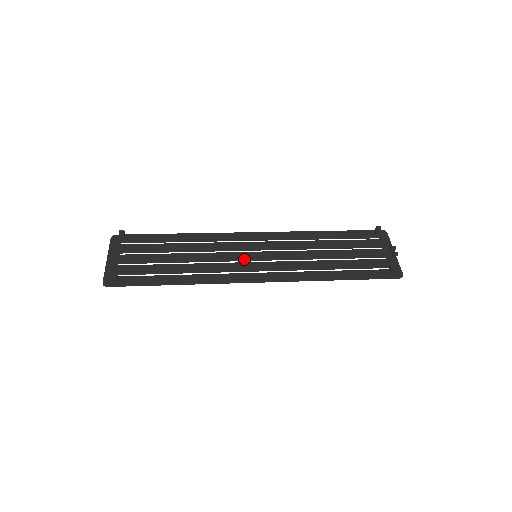
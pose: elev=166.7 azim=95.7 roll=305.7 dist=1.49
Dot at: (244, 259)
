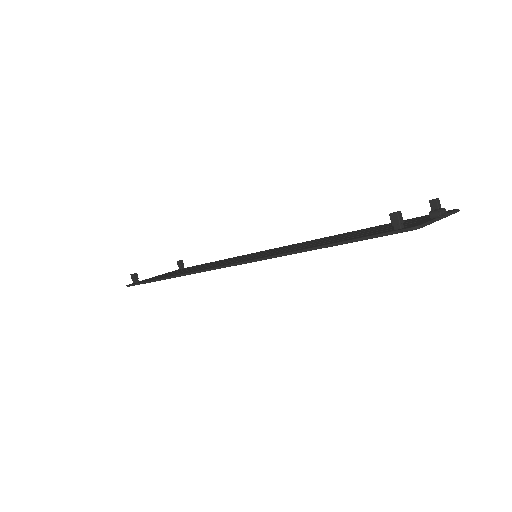
Dot at: (241, 258)
